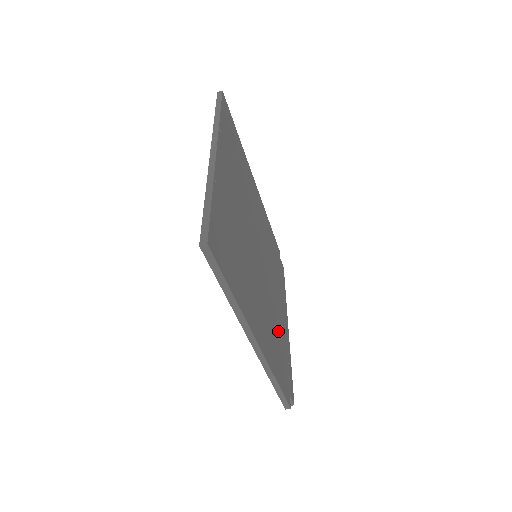
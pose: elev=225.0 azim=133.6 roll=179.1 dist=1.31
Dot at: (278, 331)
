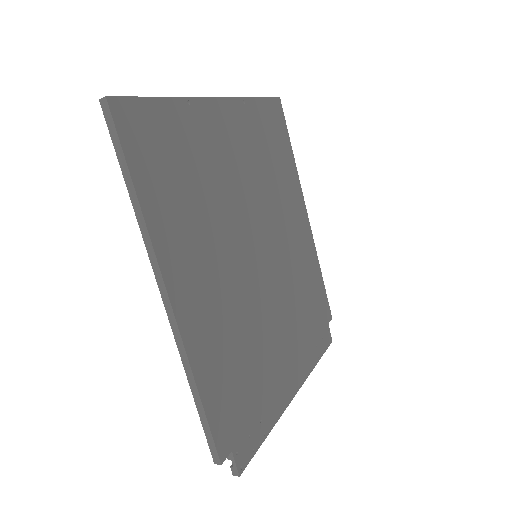
Dot at: (255, 361)
